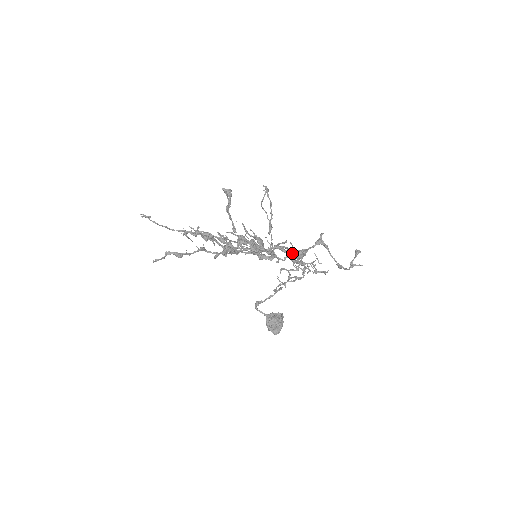
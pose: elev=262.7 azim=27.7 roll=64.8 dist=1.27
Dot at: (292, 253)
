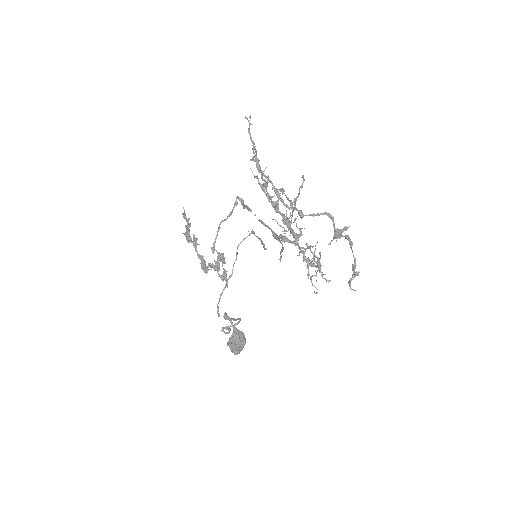
Dot at: occluded
